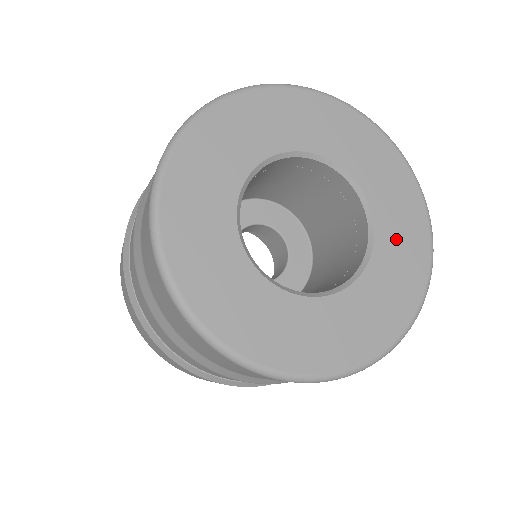
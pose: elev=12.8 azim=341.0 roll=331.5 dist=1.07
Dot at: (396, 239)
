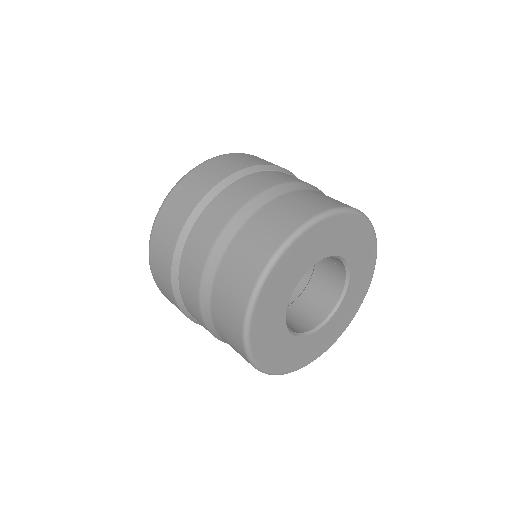
Dot at: (360, 267)
